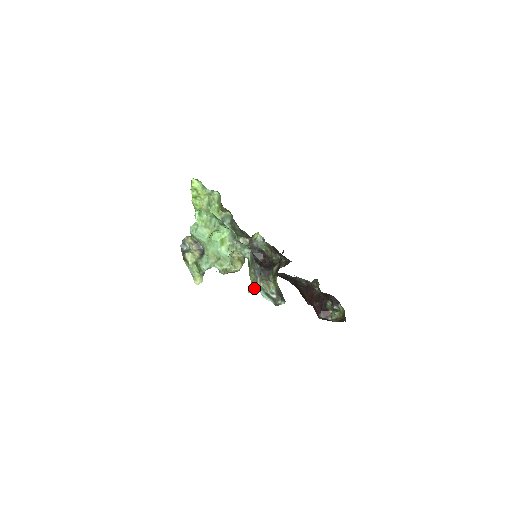
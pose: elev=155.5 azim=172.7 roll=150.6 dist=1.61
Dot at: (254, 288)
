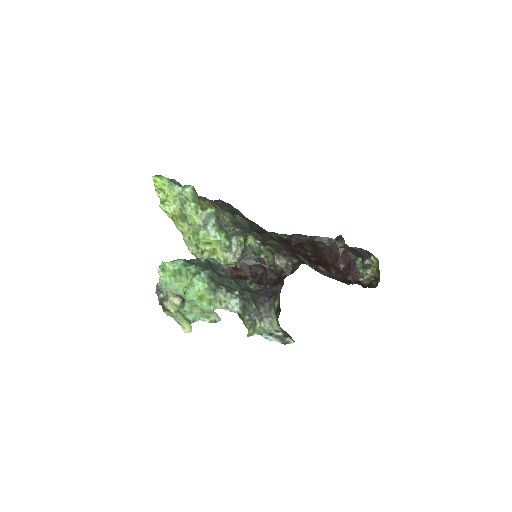
Dot at: (254, 332)
